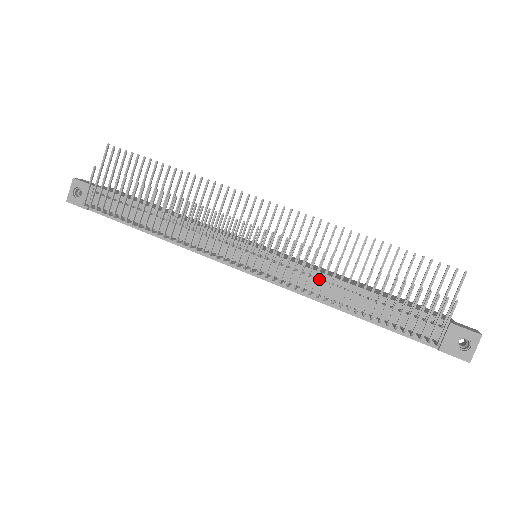
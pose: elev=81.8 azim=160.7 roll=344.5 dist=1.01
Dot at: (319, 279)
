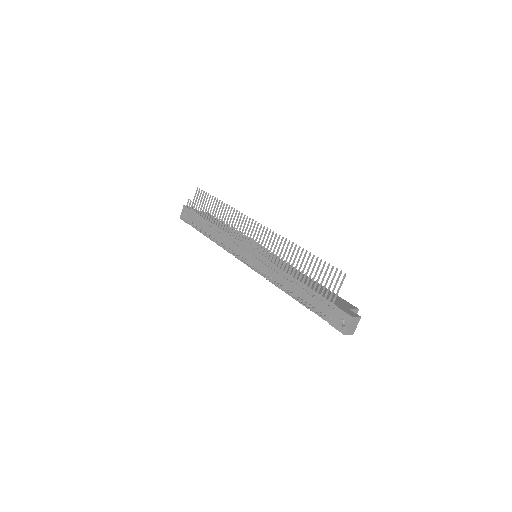
Dot at: (278, 272)
